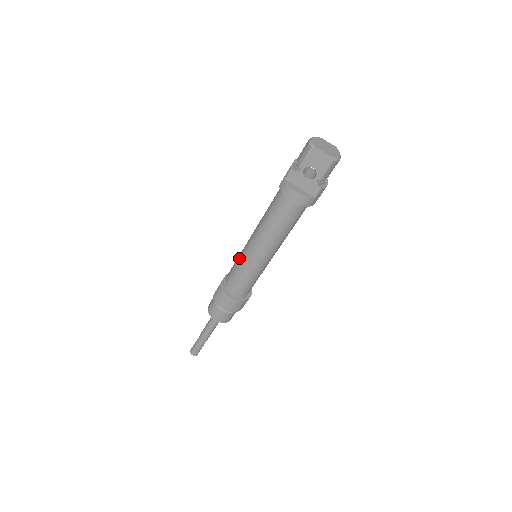
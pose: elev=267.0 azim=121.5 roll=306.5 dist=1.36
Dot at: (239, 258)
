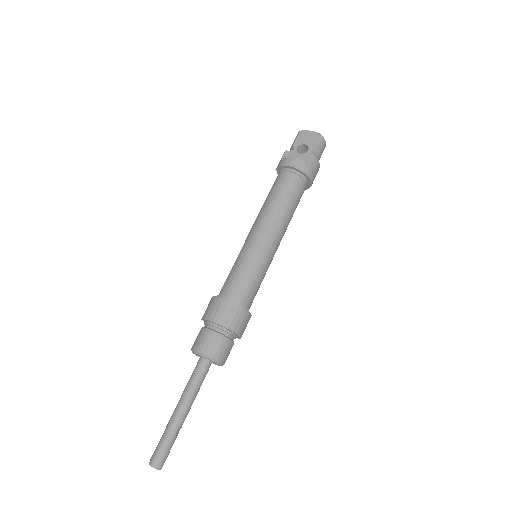
Dot at: occluded
